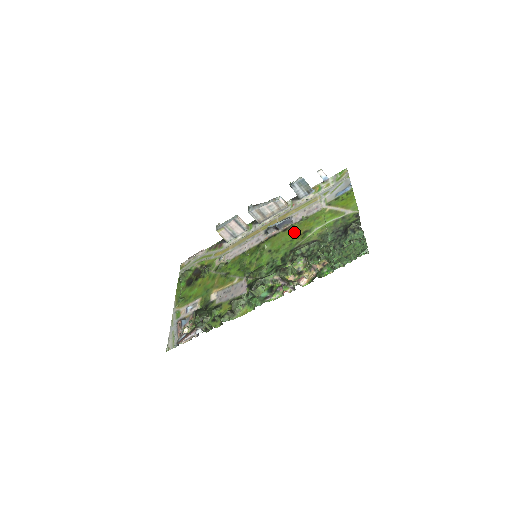
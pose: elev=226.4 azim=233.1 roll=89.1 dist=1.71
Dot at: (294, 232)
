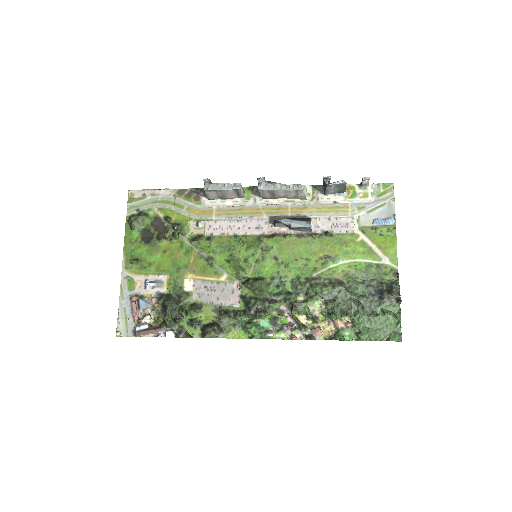
Dot at: (312, 248)
